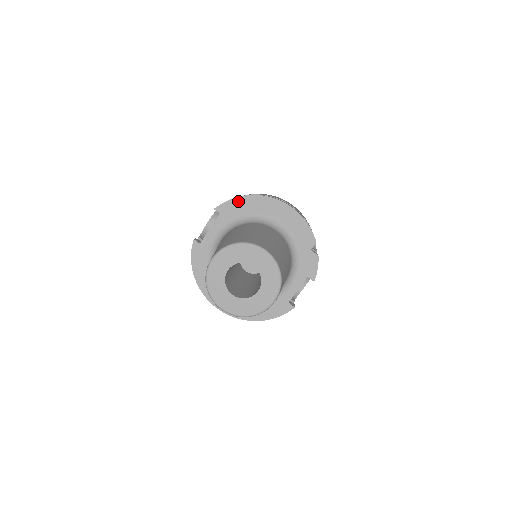
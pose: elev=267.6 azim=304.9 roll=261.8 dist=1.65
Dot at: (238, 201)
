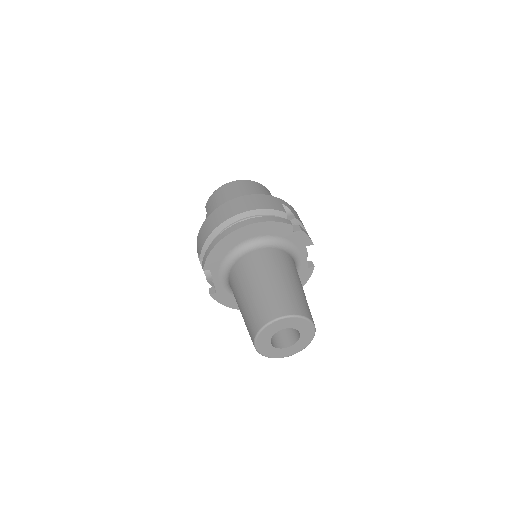
Dot at: (213, 253)
